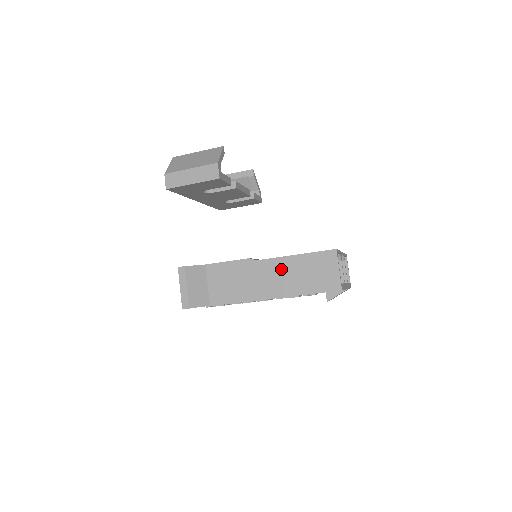
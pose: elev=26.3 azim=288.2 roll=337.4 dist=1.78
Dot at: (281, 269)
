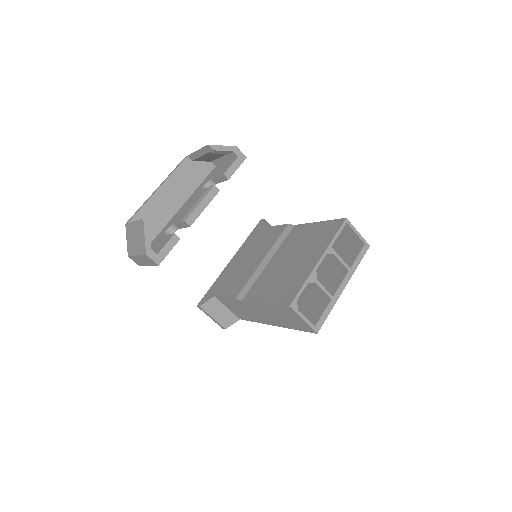
Dot at: (262, 310)
